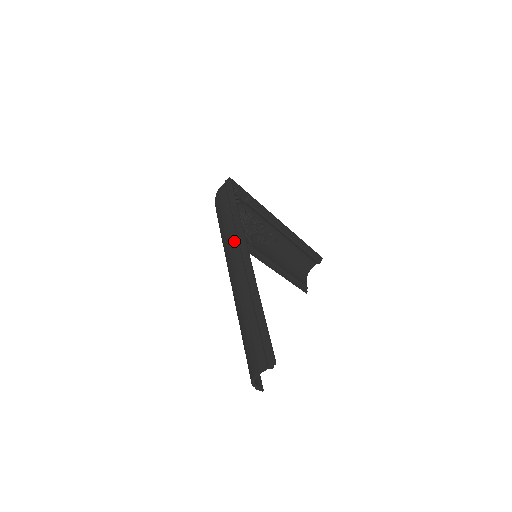
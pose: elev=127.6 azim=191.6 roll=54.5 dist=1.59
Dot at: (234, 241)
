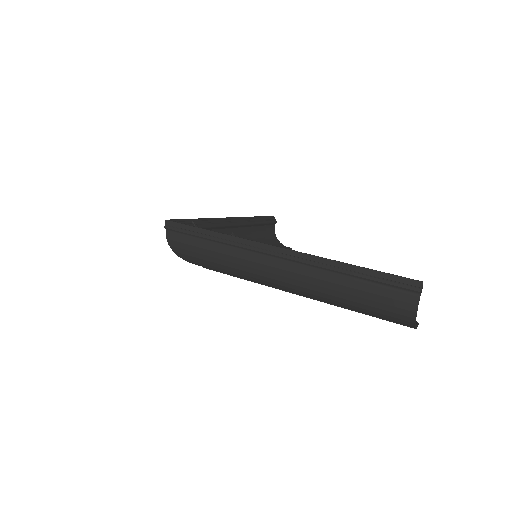
Dot at: (244, 255)
